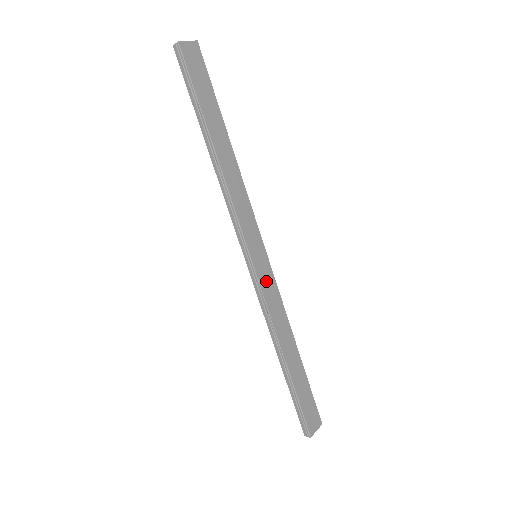
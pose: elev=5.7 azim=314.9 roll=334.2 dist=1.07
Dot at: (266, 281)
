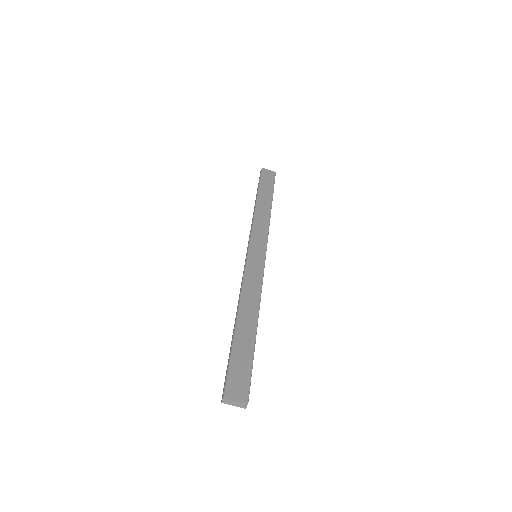
Dot at: (254, 268)
